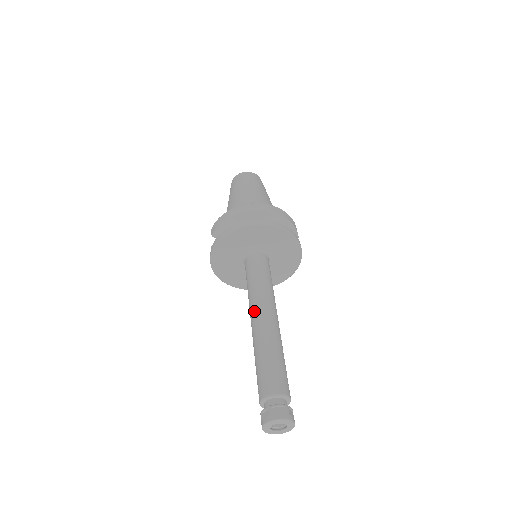
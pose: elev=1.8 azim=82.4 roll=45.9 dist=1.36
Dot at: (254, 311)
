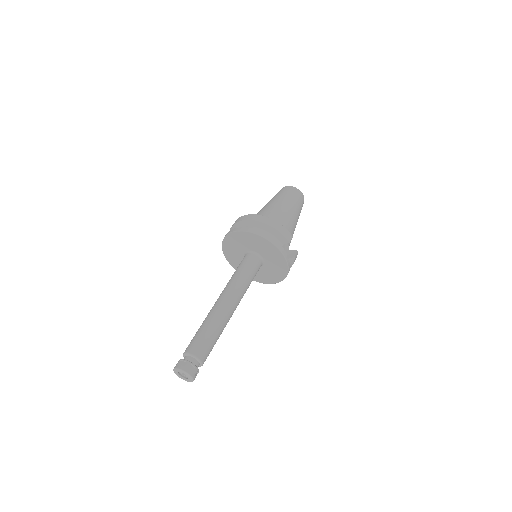
Dot at: (219, 296)
